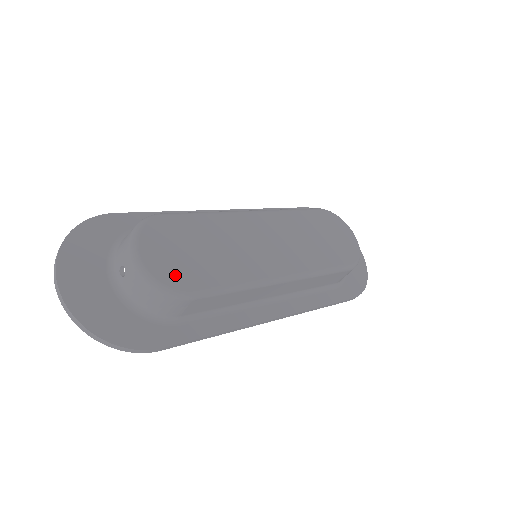
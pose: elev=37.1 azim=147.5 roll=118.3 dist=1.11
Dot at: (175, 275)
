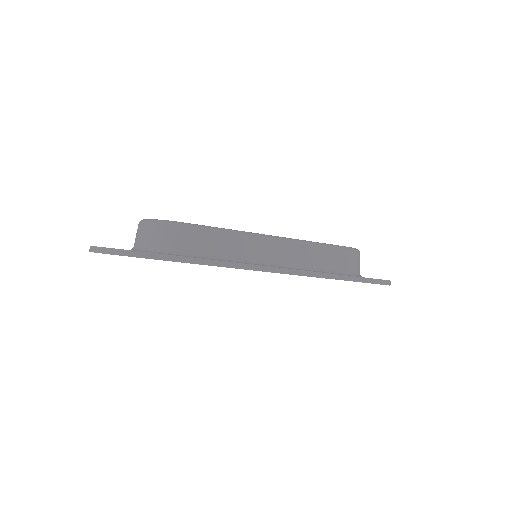
Dot at: occluded
